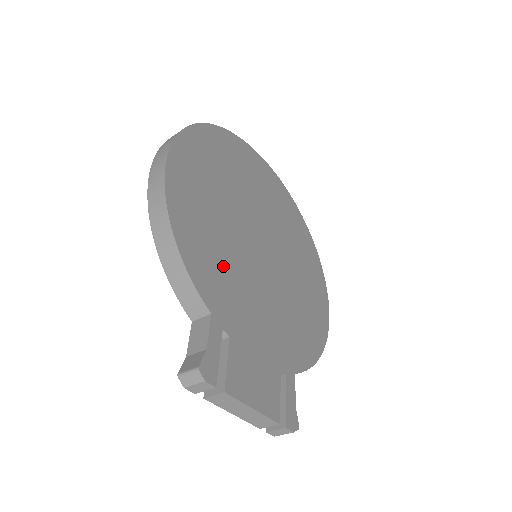
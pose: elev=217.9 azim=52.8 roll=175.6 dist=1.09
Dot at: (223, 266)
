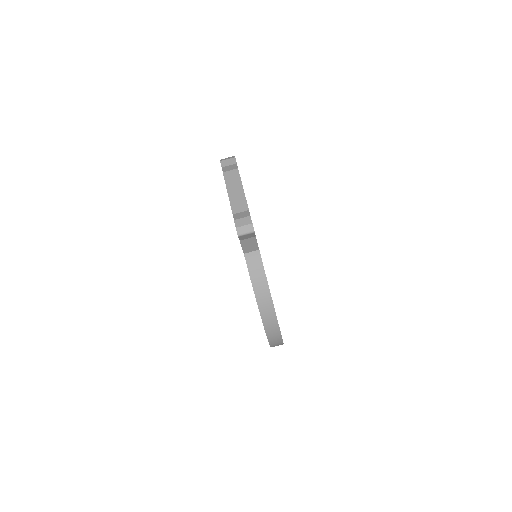
Dot at: occluded
